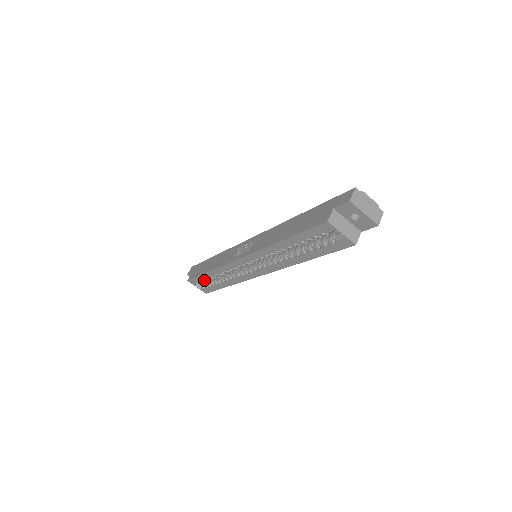
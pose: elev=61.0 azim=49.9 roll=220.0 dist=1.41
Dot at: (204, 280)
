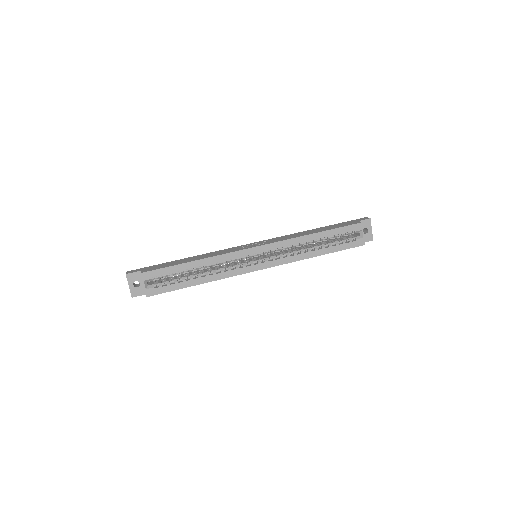
Dot at: (173, 273)
